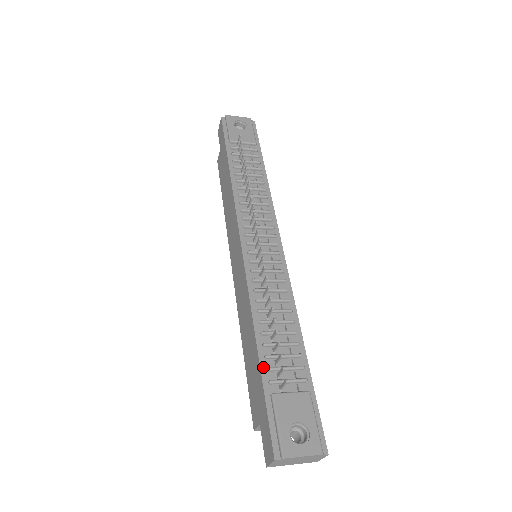
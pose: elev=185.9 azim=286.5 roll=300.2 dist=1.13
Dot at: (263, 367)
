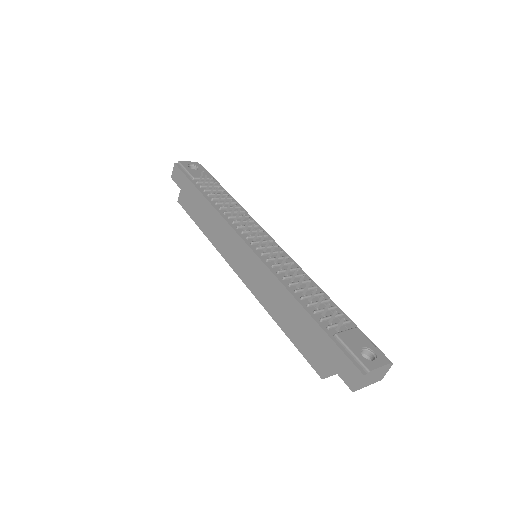
Dot at: (316, 320)
